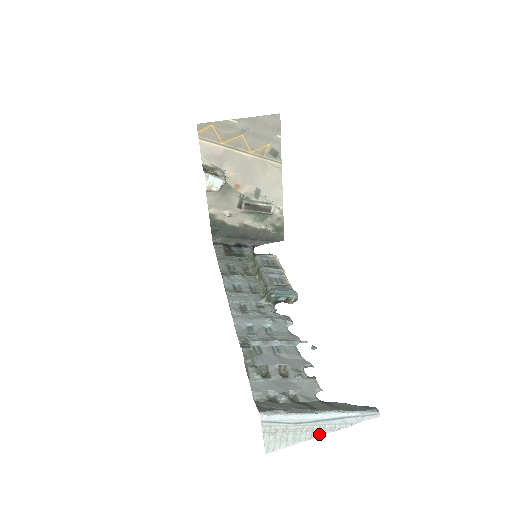
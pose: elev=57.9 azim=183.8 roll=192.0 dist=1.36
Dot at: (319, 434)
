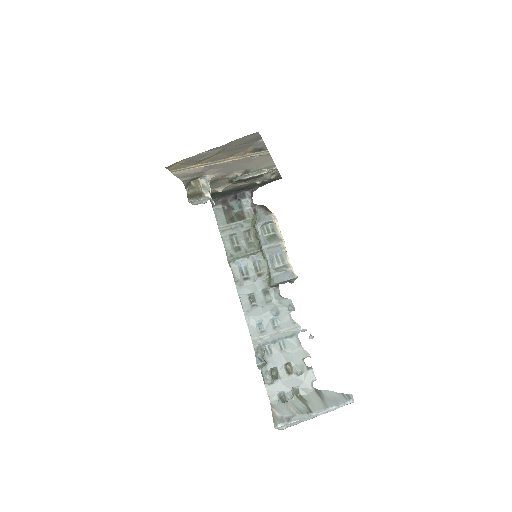
Dot at: (314, 417)
